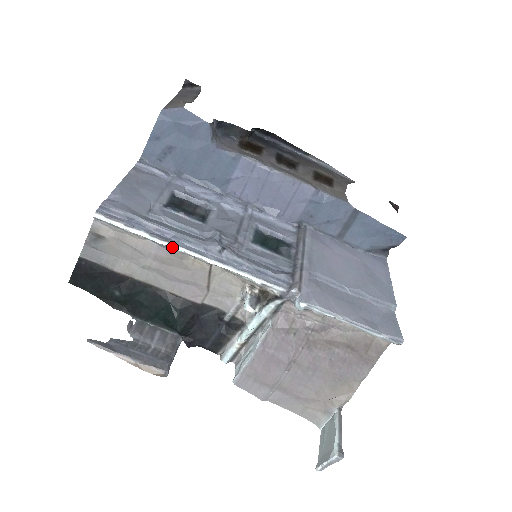
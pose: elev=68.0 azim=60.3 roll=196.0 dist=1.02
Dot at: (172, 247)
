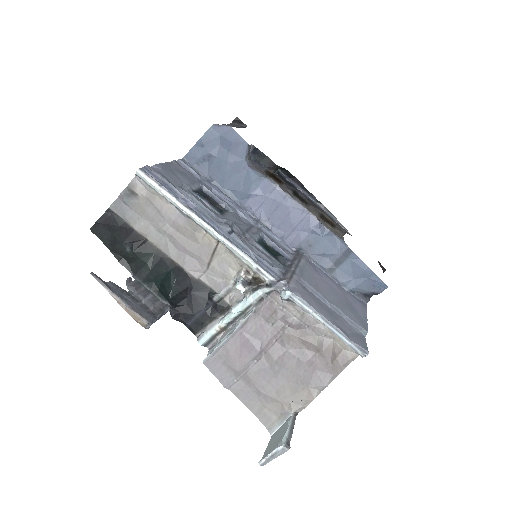
Dot at: (192, 215)
